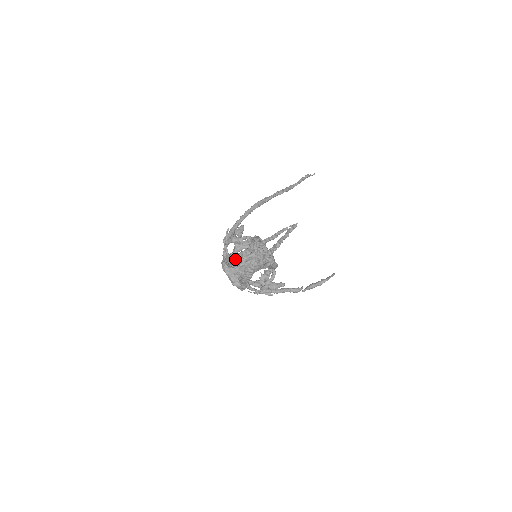
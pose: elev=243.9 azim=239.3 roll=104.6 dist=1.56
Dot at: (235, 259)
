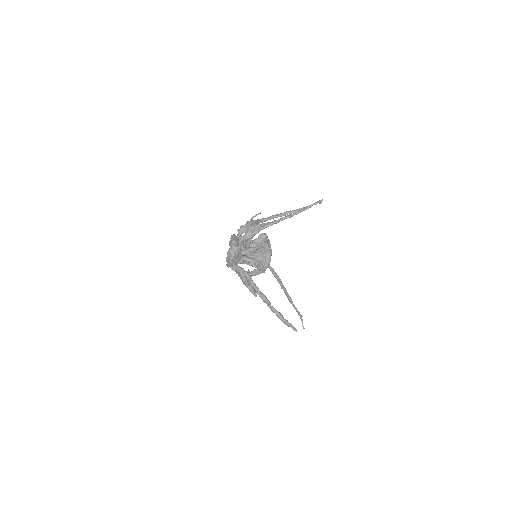
Dot at: (254, 220)
